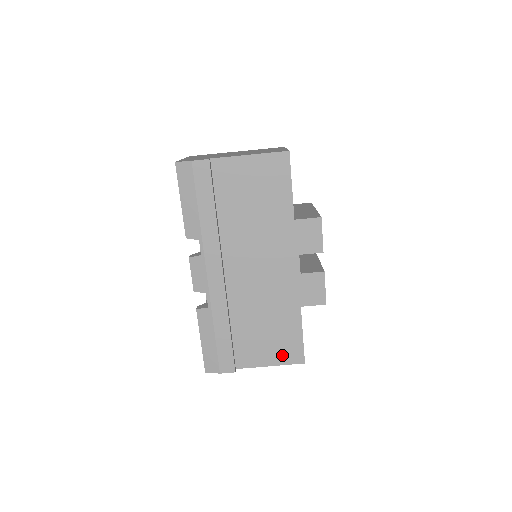
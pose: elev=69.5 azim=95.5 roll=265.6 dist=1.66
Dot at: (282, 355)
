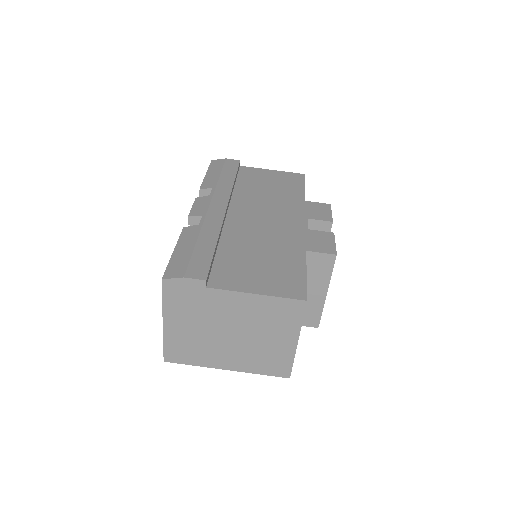
Dot at: (276, 286)
